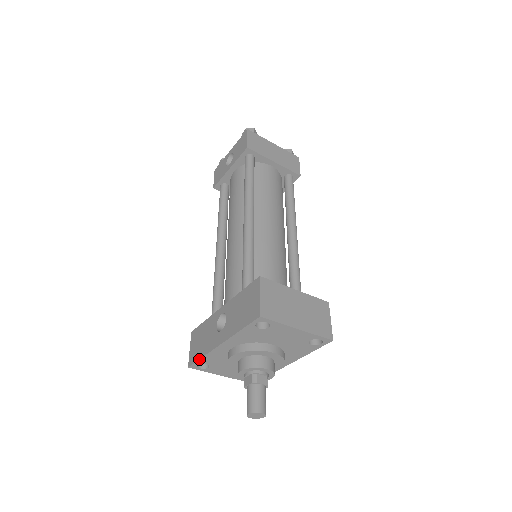
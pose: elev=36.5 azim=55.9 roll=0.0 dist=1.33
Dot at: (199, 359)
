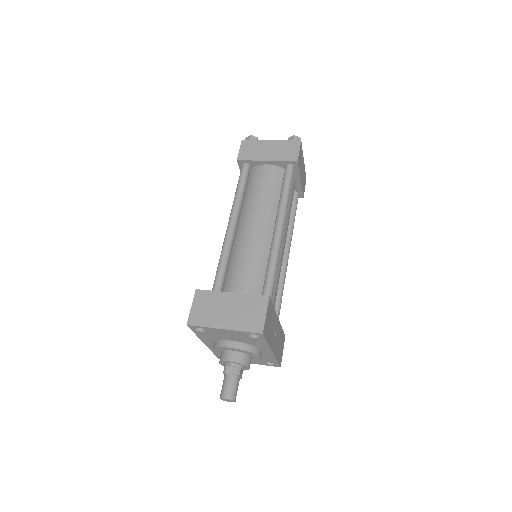
Dot at: (213, 353)
